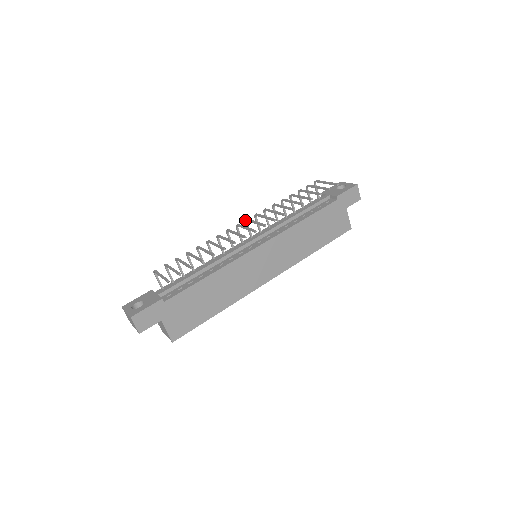
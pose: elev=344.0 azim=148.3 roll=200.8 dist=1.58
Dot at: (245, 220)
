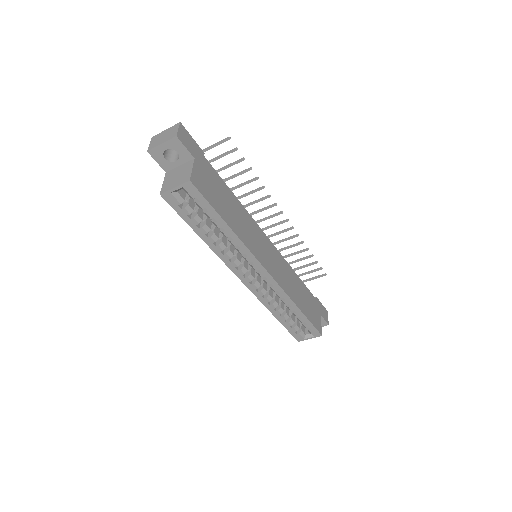
Dot at: occluded
